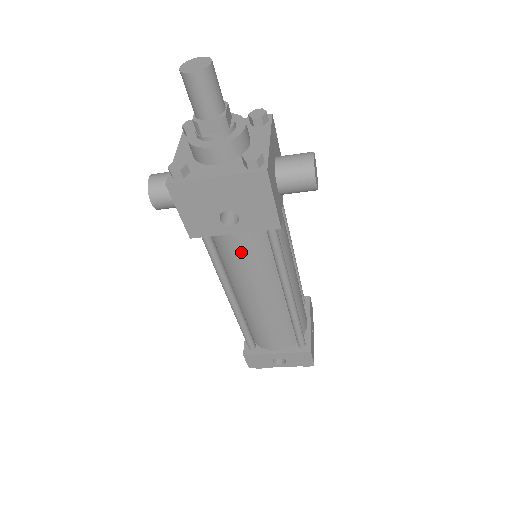
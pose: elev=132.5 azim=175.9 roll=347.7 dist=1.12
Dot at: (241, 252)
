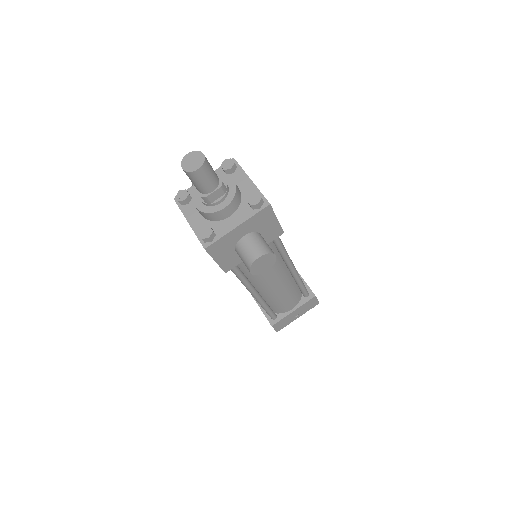
Dot at: occluded
